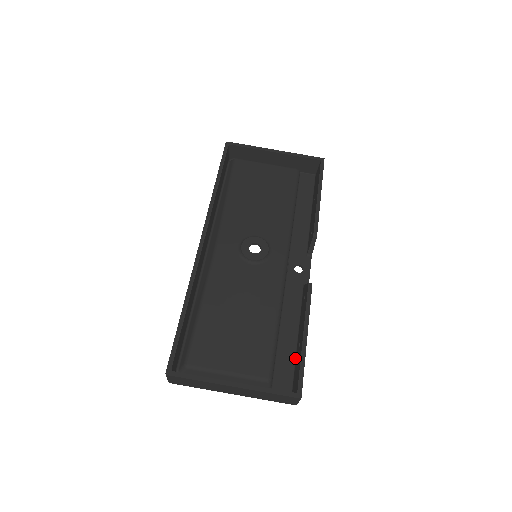
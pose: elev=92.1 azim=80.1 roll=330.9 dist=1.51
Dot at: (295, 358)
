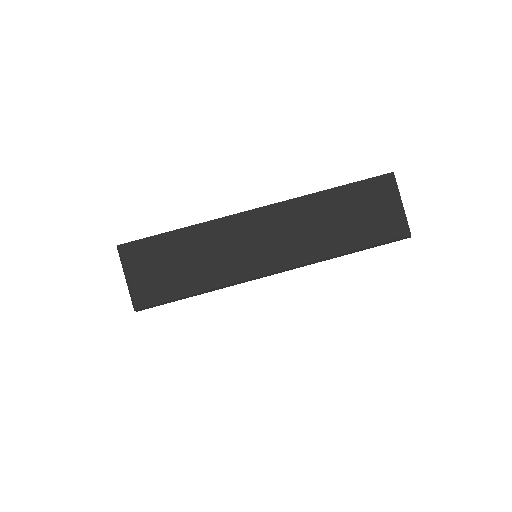
Dot at: occluded
